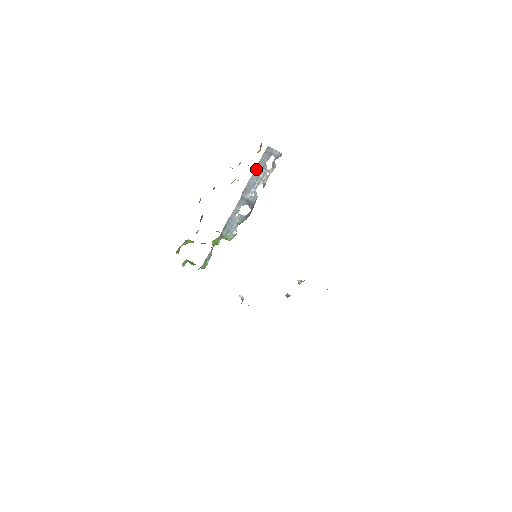
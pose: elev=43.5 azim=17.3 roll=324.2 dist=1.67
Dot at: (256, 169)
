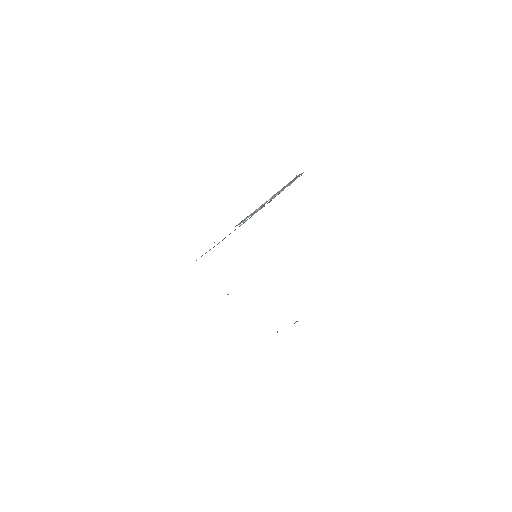
Dot at: occluded
